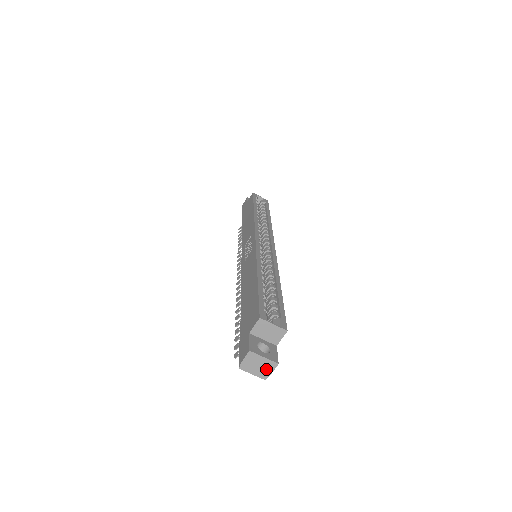
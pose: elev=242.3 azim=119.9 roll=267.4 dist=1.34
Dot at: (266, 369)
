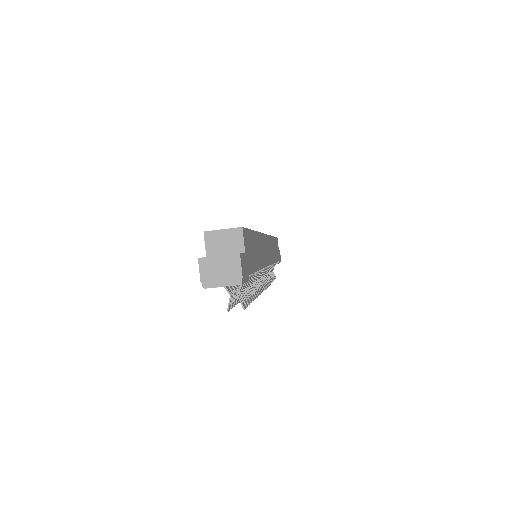
Dot at: (232, 270)
